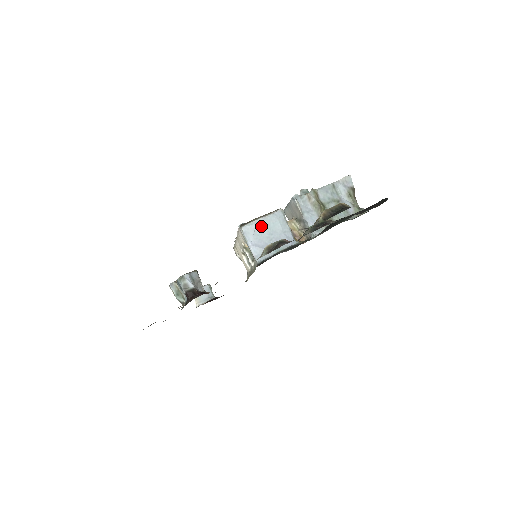
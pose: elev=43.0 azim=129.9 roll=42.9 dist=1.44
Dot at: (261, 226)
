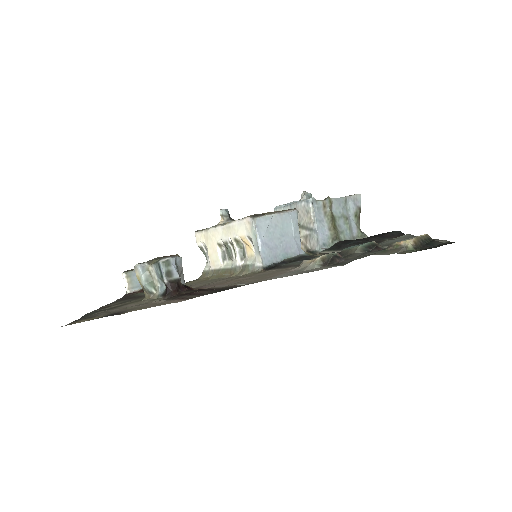
Dot at: (275, 223)
